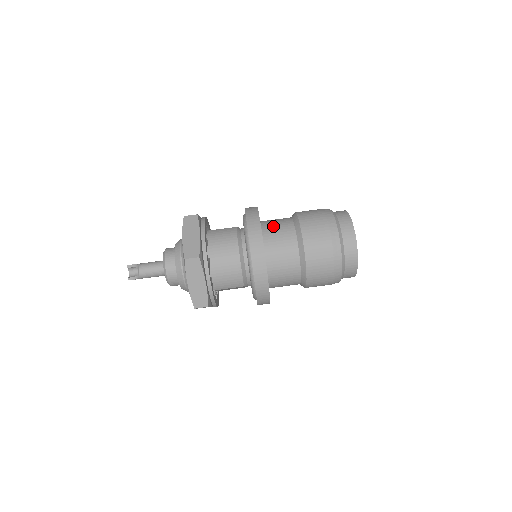
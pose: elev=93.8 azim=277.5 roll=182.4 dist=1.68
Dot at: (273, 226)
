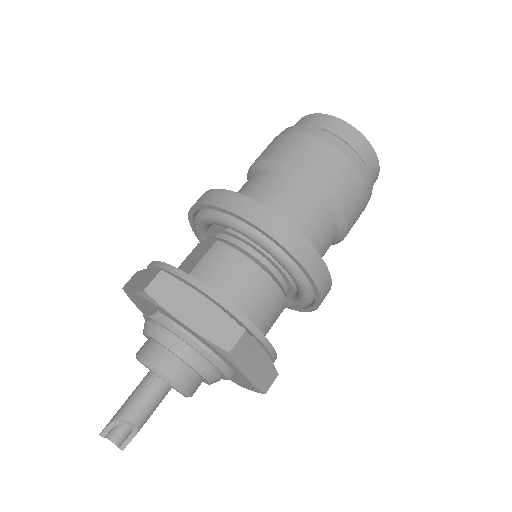
Dot at: (268, 200)
